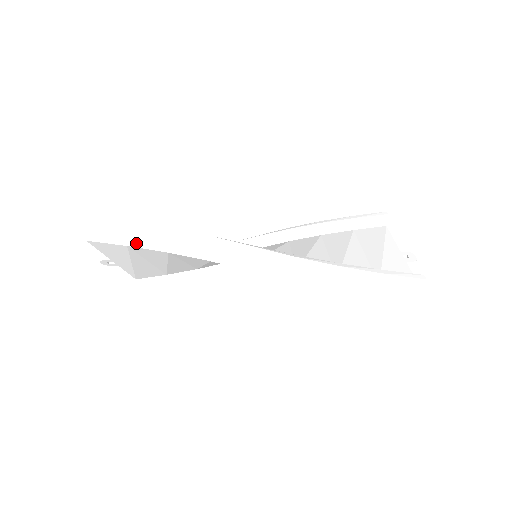
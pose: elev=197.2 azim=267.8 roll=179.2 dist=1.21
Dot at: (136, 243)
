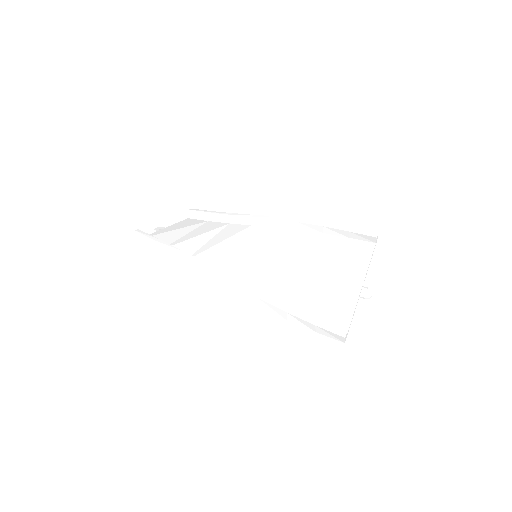
Dot at: (162, 257)
